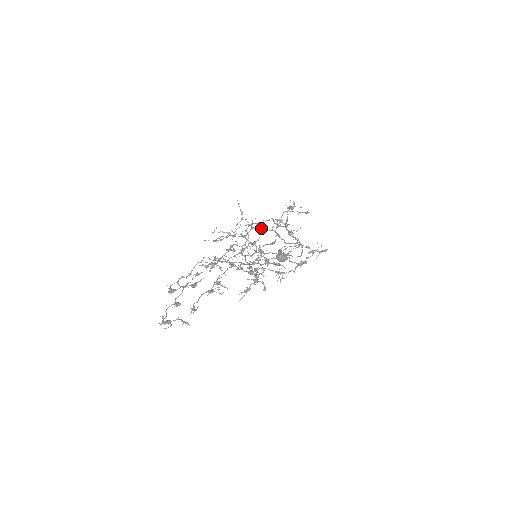
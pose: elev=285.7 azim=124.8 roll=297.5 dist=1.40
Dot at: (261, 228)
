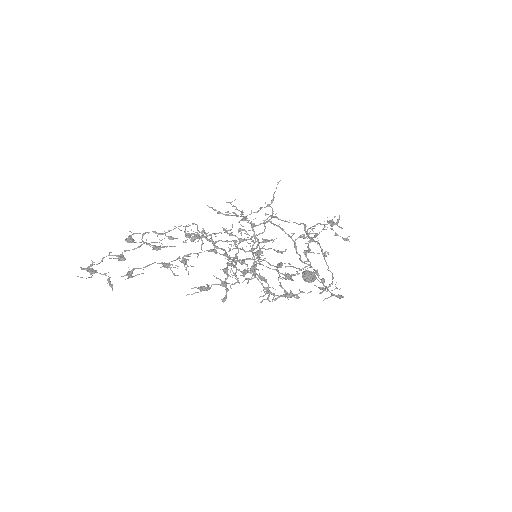
Dot at: (279, 227)
